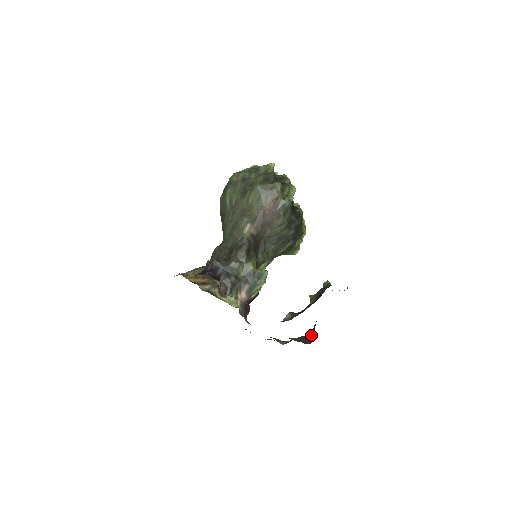
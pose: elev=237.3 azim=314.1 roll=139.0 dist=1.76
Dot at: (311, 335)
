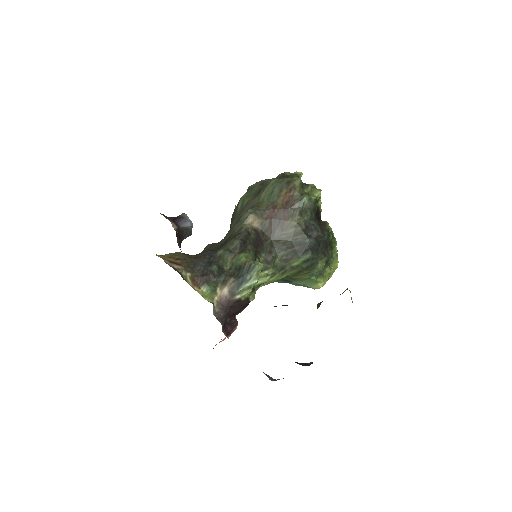
Dot at: occluded
